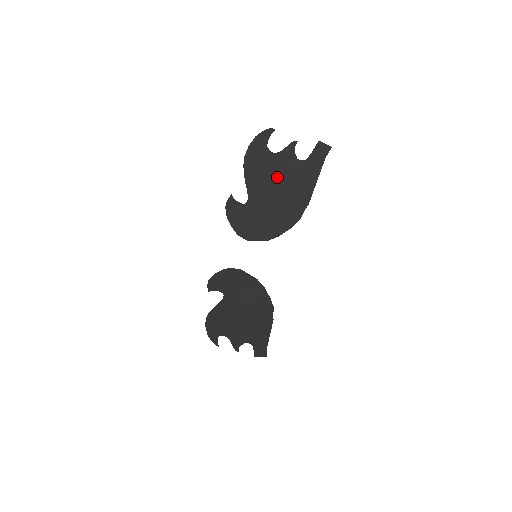
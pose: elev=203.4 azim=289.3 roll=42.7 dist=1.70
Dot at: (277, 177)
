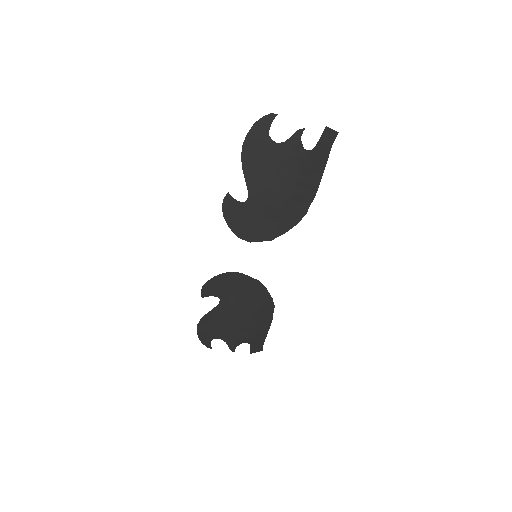
Dot at: (282, 170)
